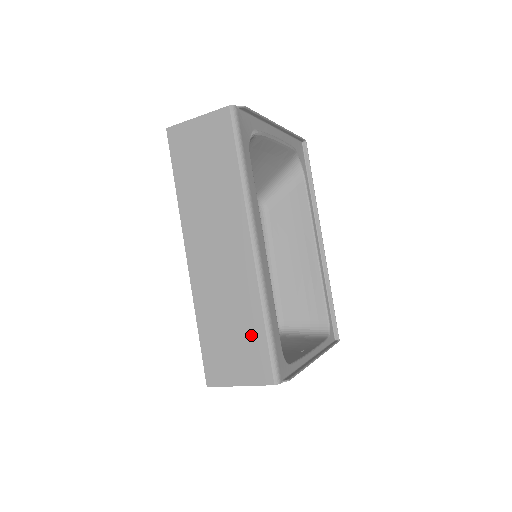
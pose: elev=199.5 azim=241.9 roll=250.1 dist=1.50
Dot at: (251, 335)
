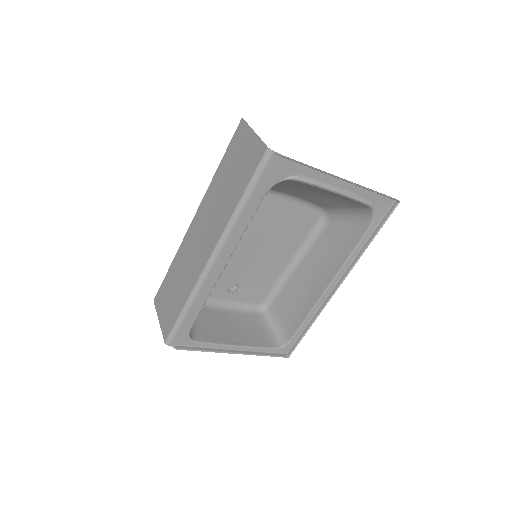
Dot at: (177, 304)
